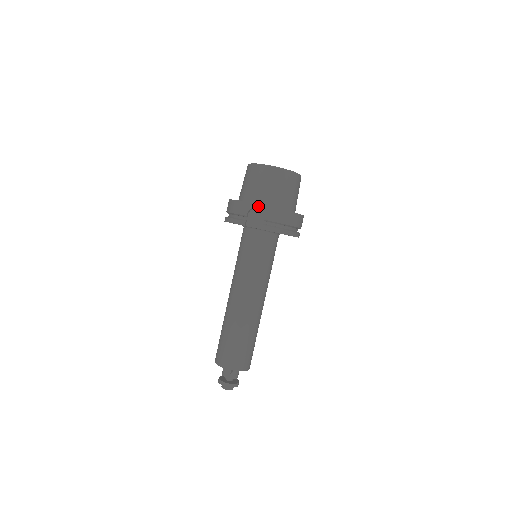
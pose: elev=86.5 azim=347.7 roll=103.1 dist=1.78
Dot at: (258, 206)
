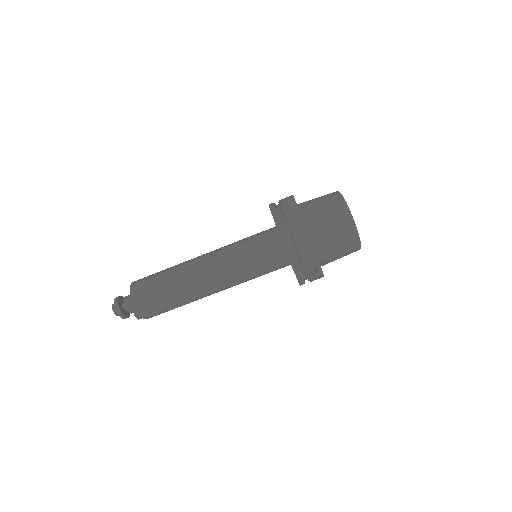
Dot at: (319, 269)
